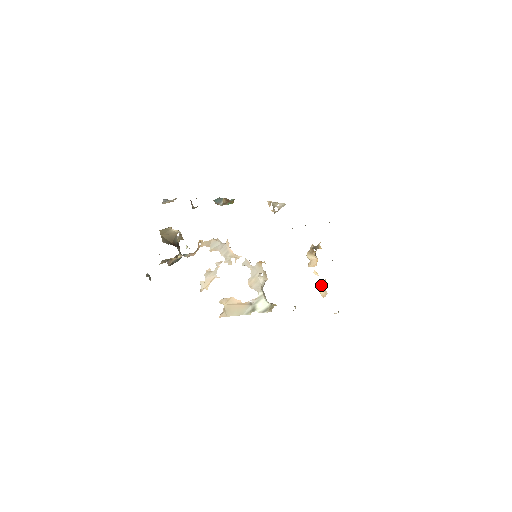
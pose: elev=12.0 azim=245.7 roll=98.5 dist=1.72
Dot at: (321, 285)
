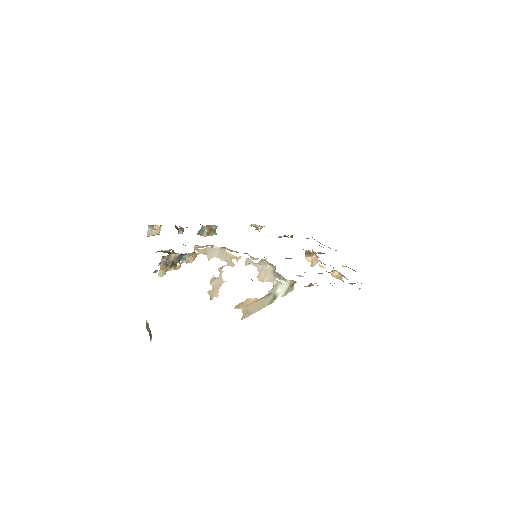
Dot at: (332, 271)
